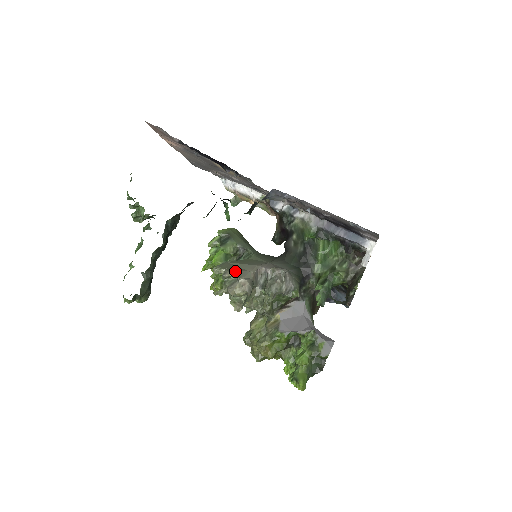
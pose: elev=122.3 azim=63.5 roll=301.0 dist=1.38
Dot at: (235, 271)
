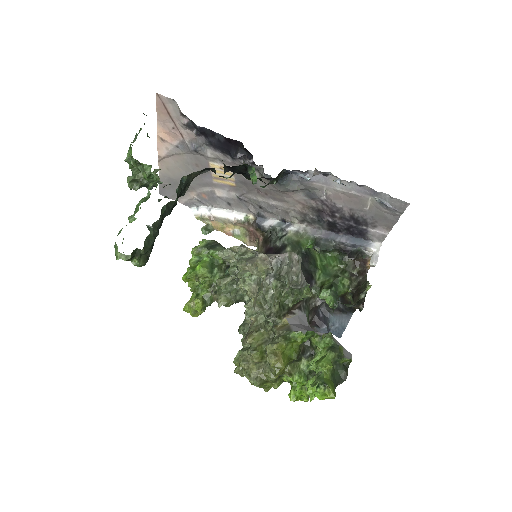
Dot at: occluded
